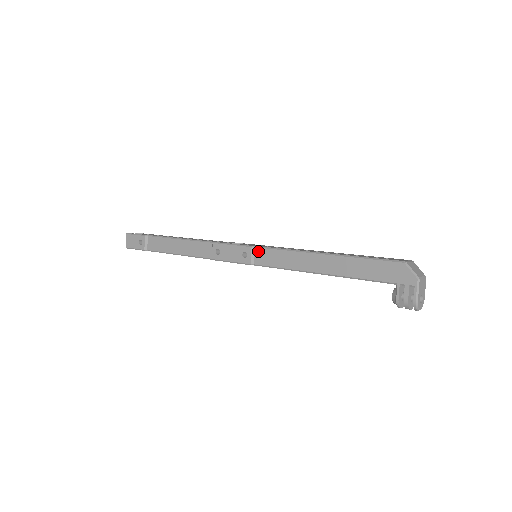
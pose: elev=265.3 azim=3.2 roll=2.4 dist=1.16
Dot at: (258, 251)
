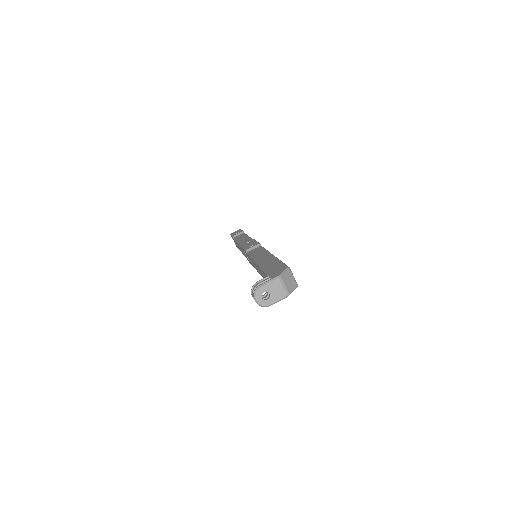
Dot at: (258, 247)
